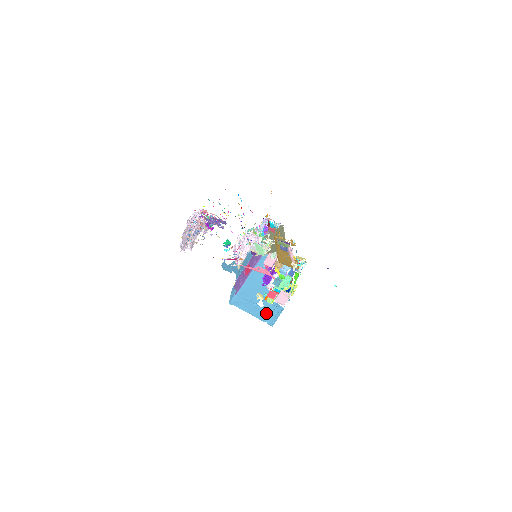
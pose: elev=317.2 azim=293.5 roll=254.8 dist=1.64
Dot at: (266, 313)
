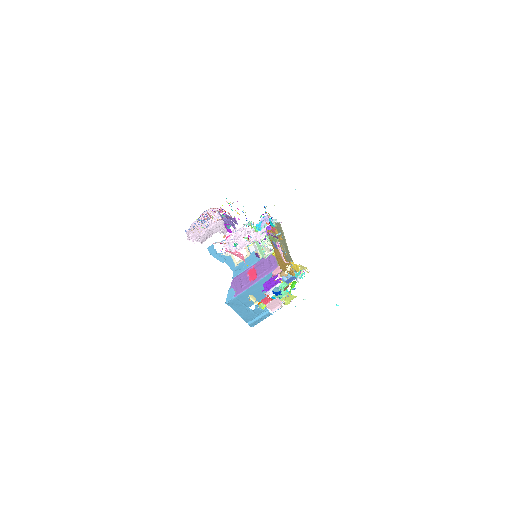
Dot at: (253, 316)
